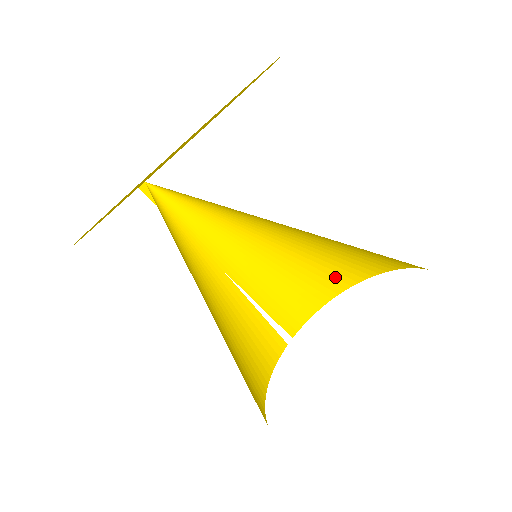
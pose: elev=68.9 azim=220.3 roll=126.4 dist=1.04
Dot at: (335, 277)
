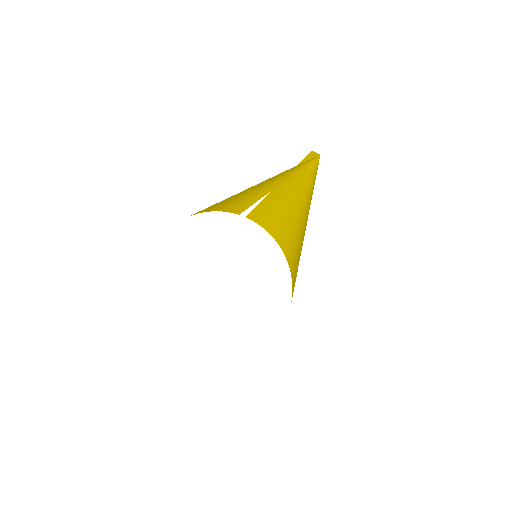
Dot at: (290, 255)
